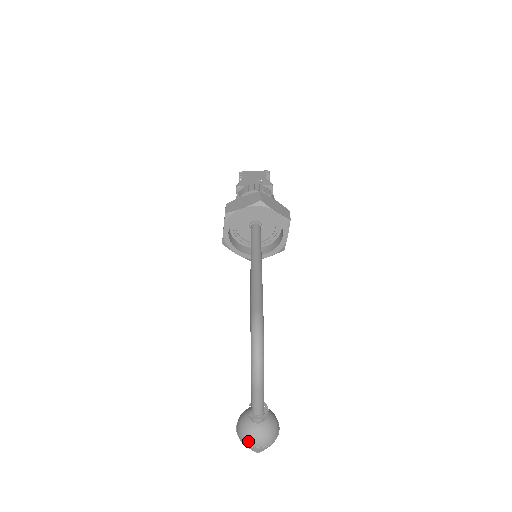
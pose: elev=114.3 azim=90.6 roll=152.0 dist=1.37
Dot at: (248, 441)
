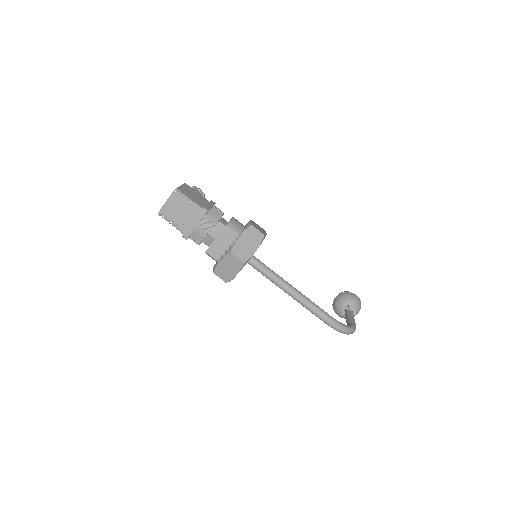
Dot at: occluded
